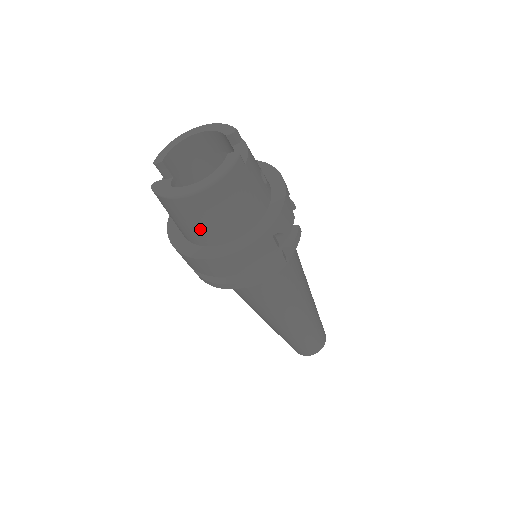
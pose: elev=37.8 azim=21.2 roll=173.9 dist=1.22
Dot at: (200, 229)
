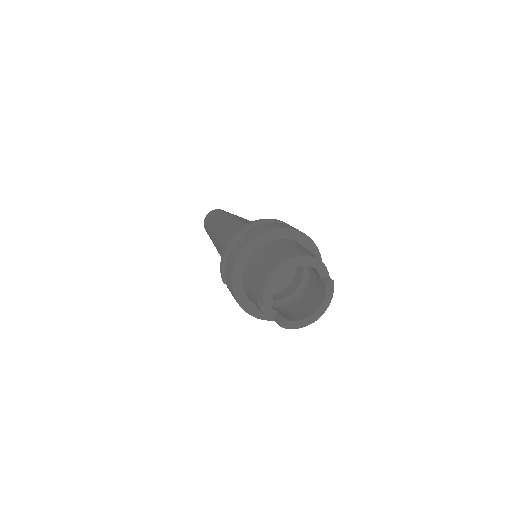
Dot at: occluded
